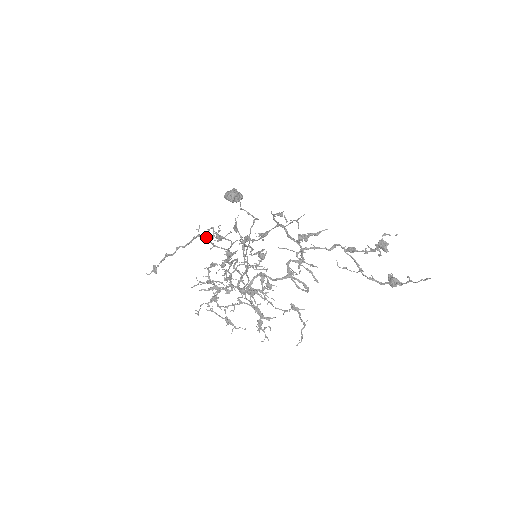
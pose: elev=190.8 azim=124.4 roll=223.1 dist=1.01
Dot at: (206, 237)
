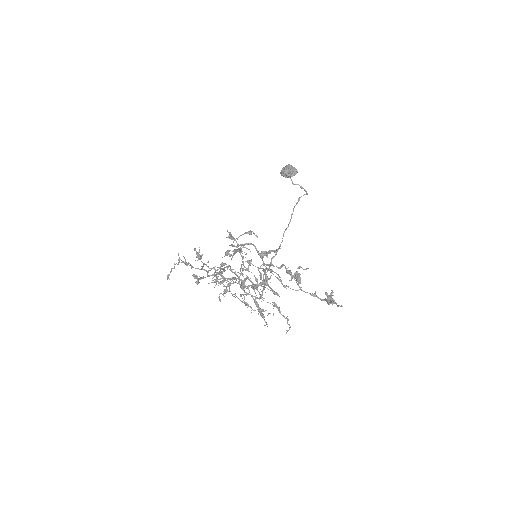
Dot at: (183, 262)
